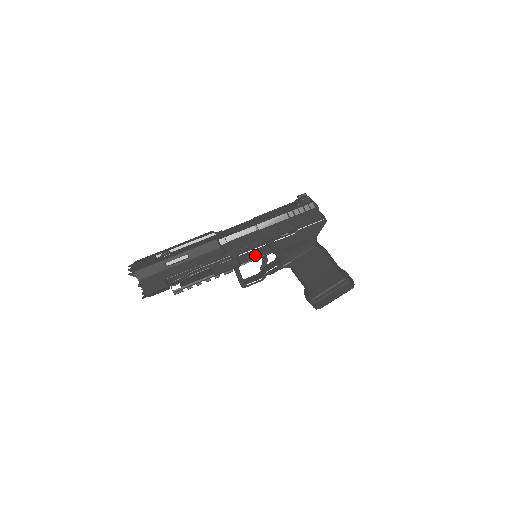
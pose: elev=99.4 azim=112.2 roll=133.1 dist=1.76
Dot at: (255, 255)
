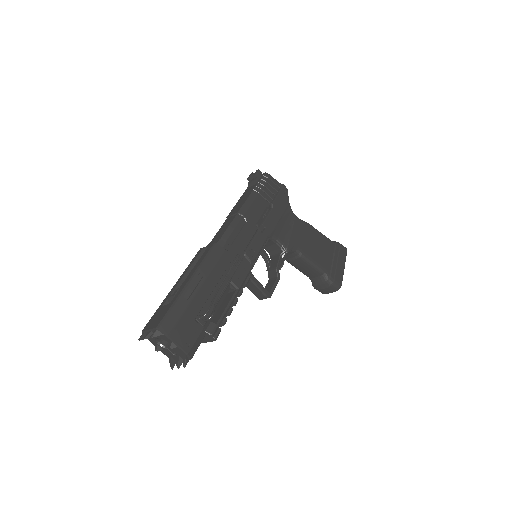
Dot at: (257, 247)
